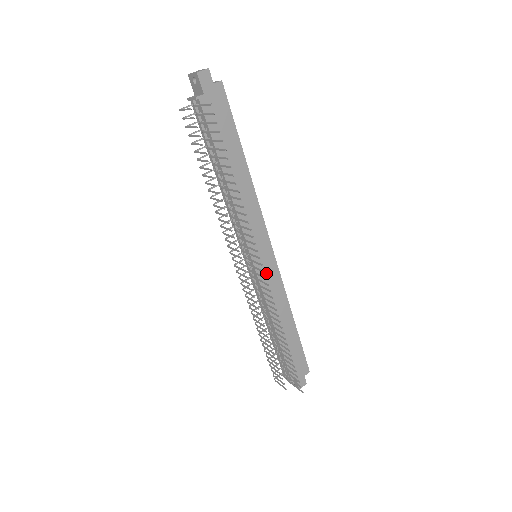
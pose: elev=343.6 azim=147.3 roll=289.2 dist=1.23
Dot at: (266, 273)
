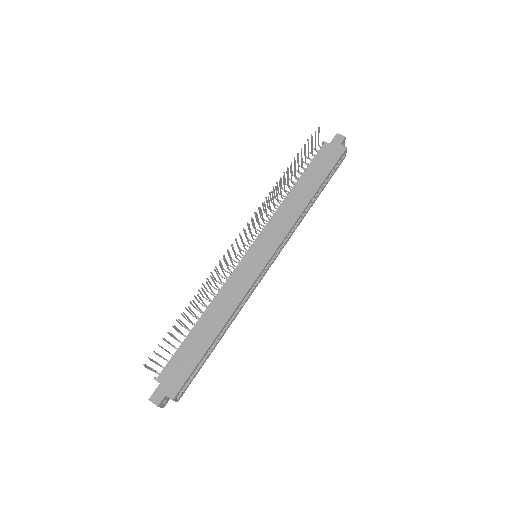
Dot at: (246, 269)
